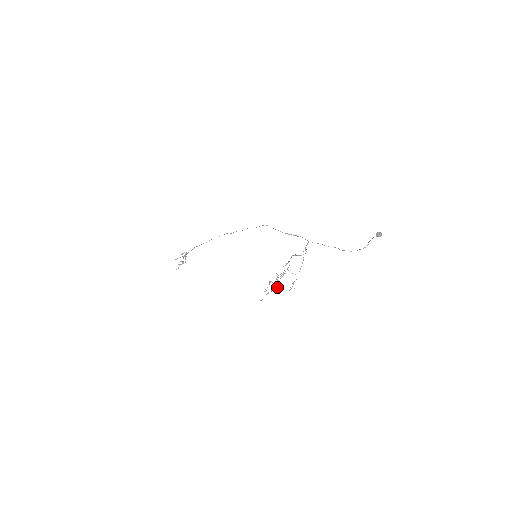
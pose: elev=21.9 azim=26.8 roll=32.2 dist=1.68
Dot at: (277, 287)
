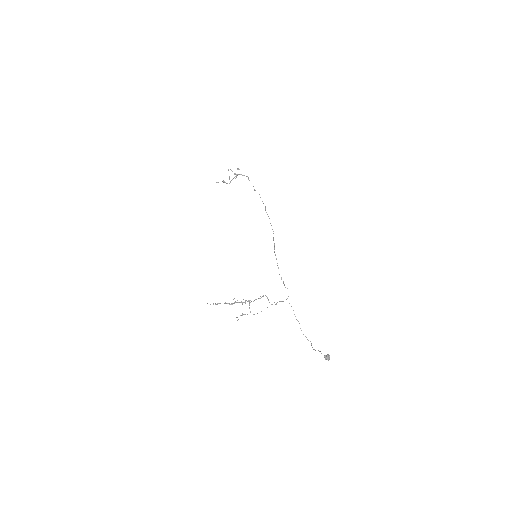
Dot at: occluded
